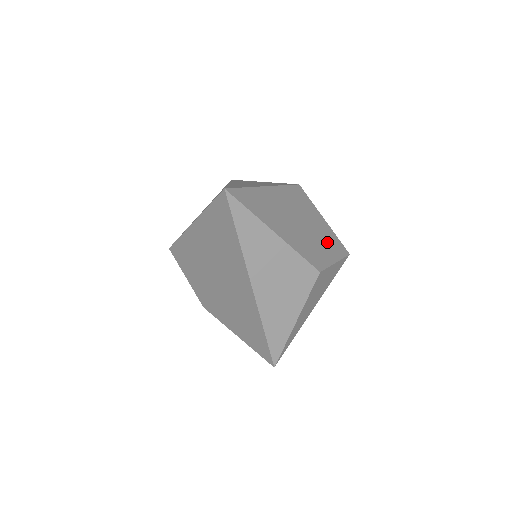
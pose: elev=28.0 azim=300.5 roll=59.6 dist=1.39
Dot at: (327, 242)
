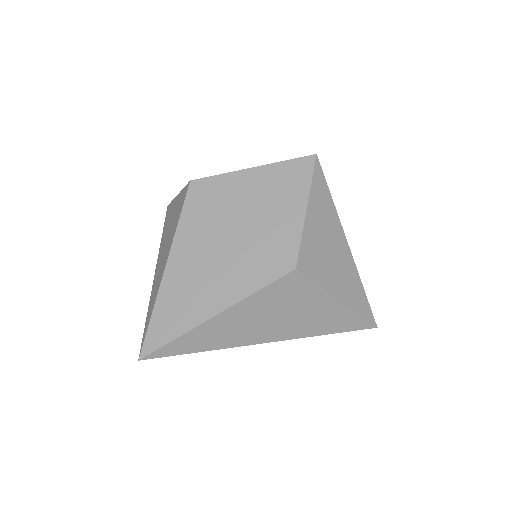
Dot at: (276, 200)
